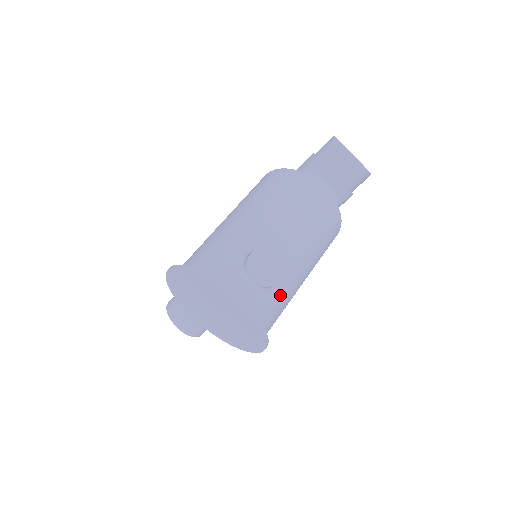
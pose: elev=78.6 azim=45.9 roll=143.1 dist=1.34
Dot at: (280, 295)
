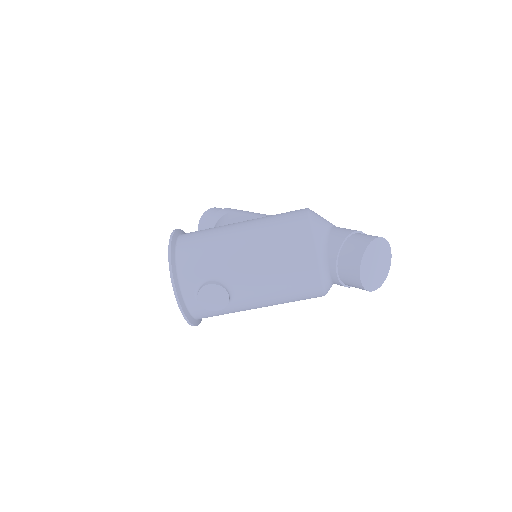
Dot at: (222, 312)
